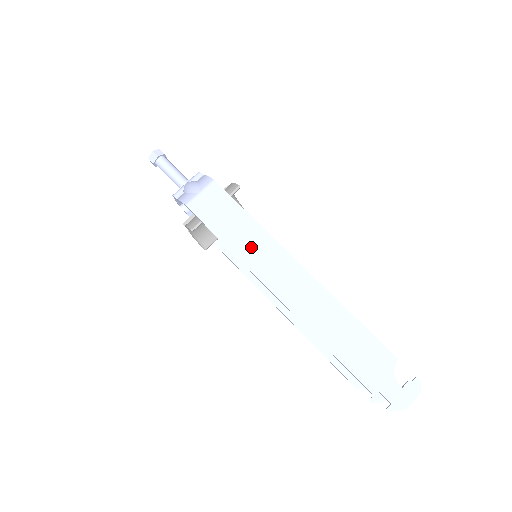
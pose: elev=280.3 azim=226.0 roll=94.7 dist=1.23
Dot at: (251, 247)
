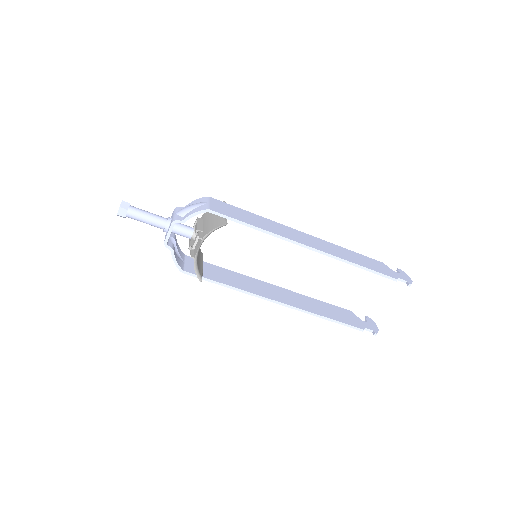
Dot at: (271, 227)
